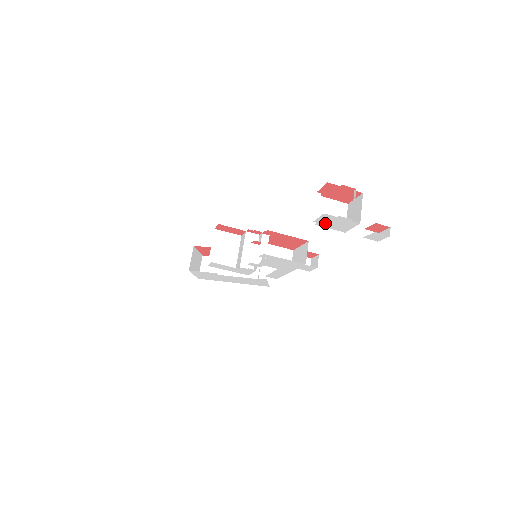
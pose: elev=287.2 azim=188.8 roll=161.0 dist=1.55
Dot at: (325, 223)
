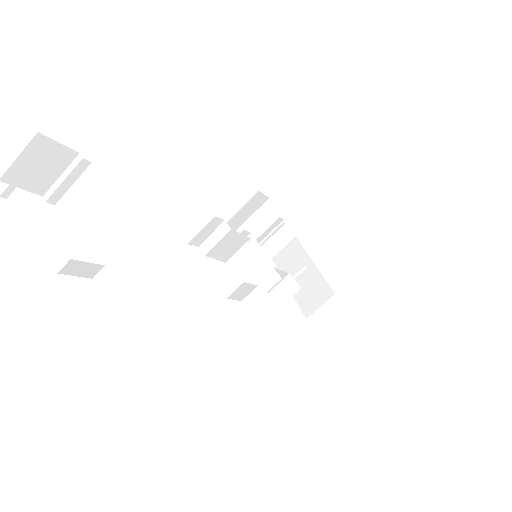
Dot at: occluded
